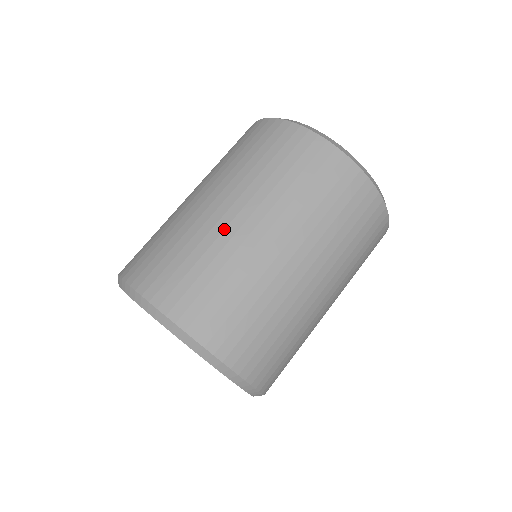
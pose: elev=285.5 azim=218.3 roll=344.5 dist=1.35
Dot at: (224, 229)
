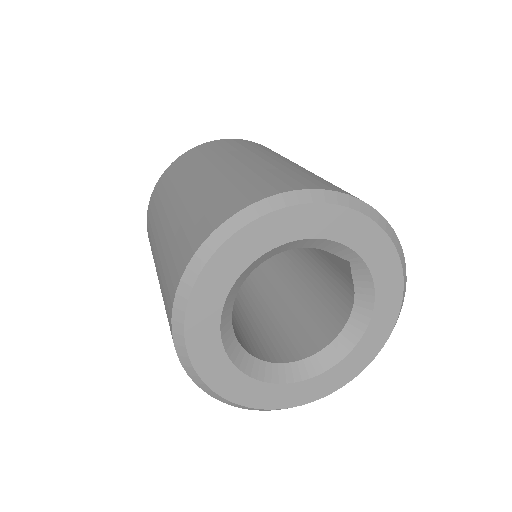
Dot at: (300, 167)
